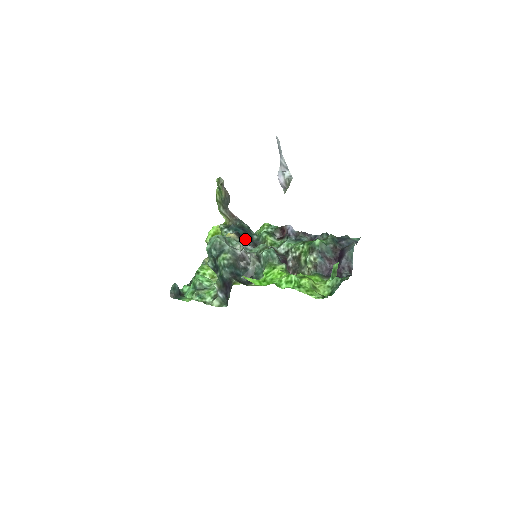
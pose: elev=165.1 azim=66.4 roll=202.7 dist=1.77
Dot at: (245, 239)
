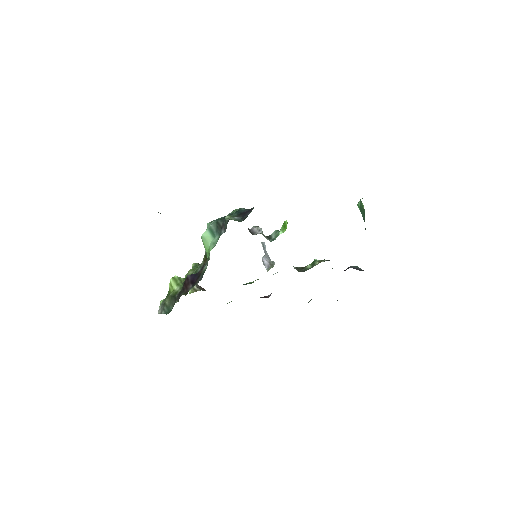
Dot at: occluded
